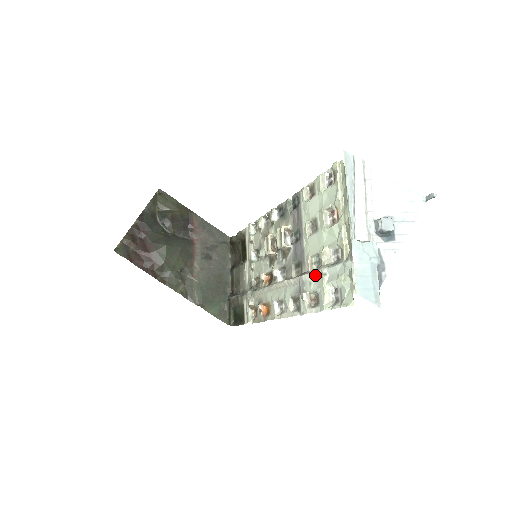
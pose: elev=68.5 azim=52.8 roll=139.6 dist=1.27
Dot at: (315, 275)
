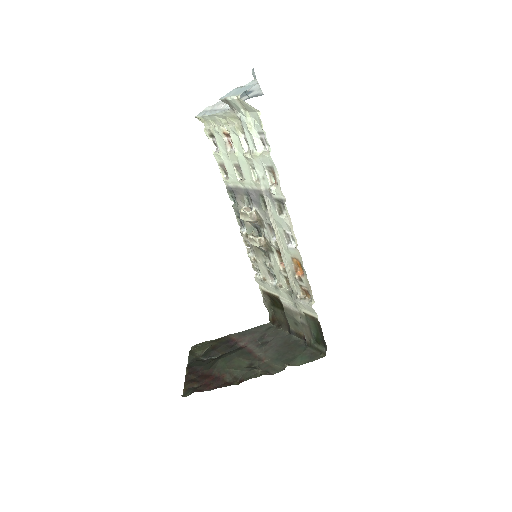
Dot at: (257, 168)
